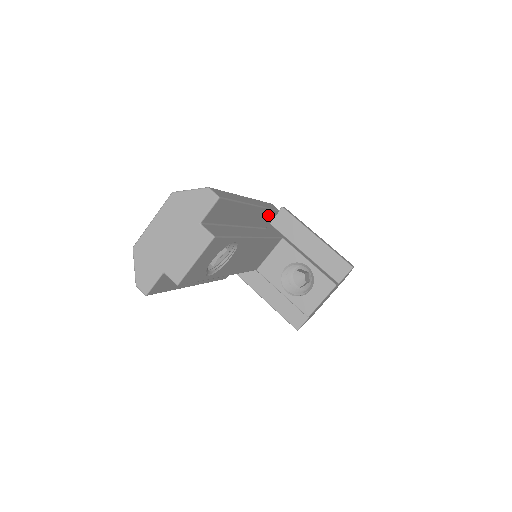
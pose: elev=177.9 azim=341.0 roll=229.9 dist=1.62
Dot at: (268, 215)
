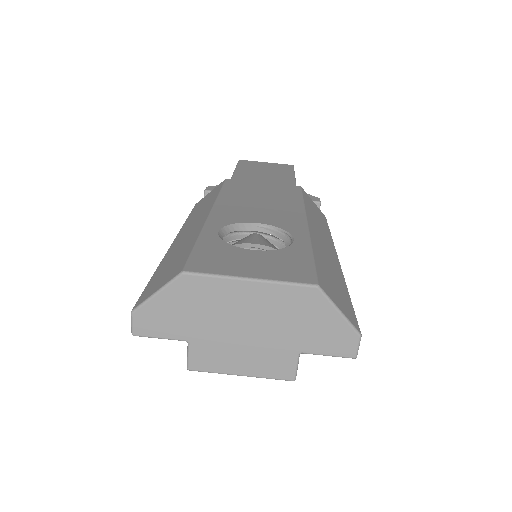
Dot at: occluded
